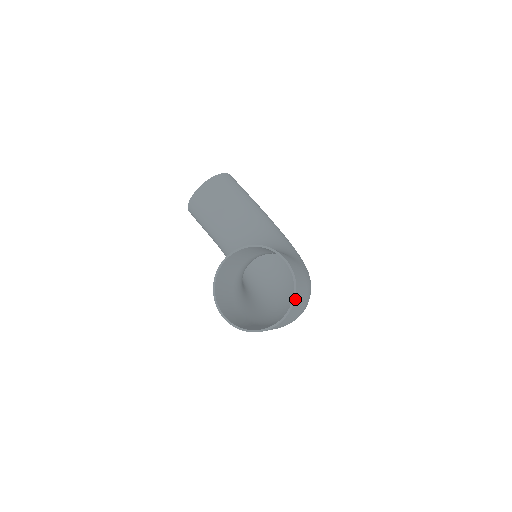
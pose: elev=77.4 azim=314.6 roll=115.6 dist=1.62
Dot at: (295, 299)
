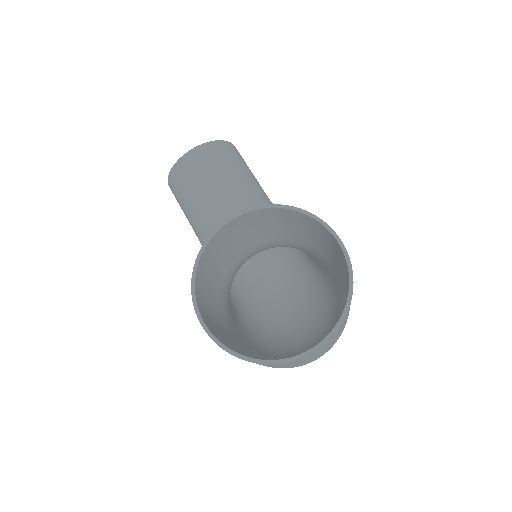
Dot at: (345, 315)
